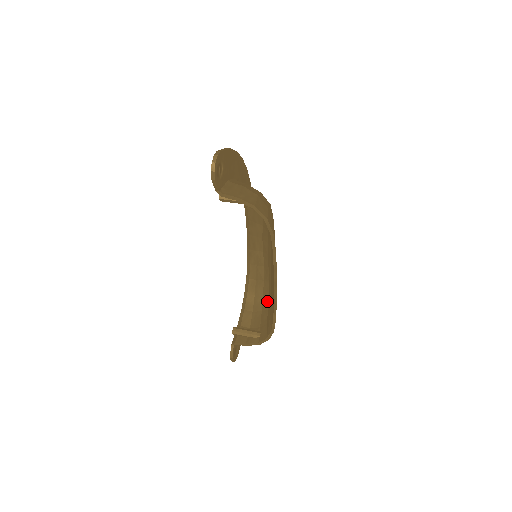
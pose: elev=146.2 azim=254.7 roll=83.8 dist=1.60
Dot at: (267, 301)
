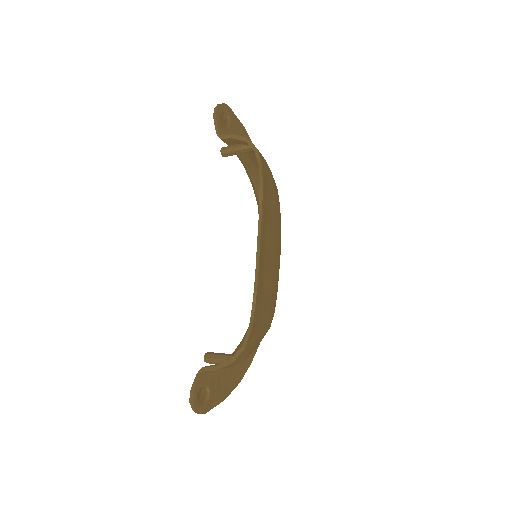
Dot at: occluded
